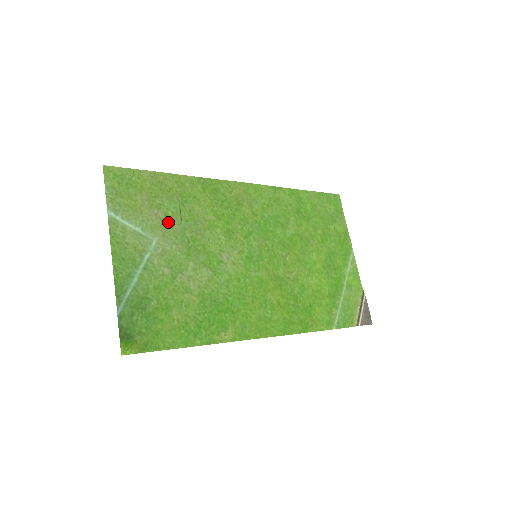
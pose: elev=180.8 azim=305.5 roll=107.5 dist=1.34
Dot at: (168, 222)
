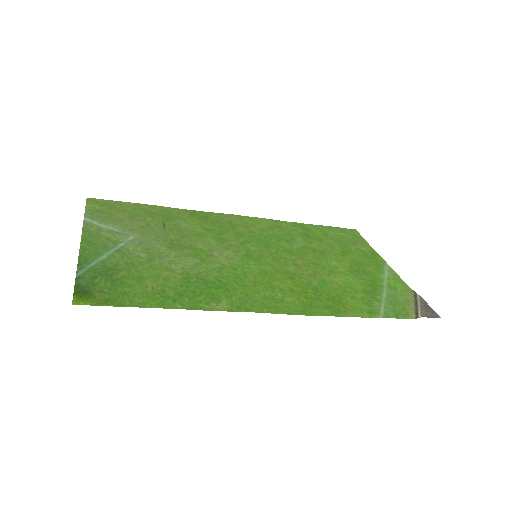
Dot at: (149, 229)
